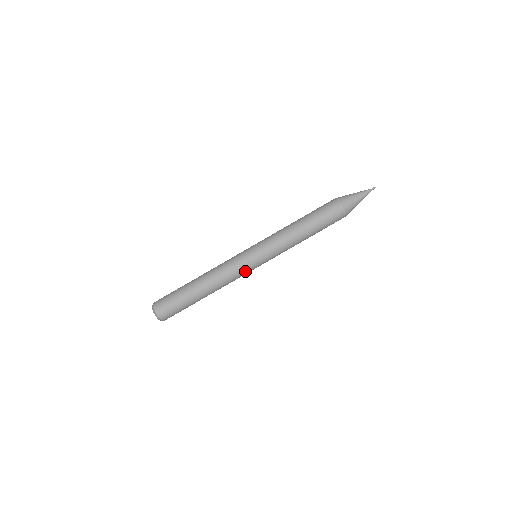
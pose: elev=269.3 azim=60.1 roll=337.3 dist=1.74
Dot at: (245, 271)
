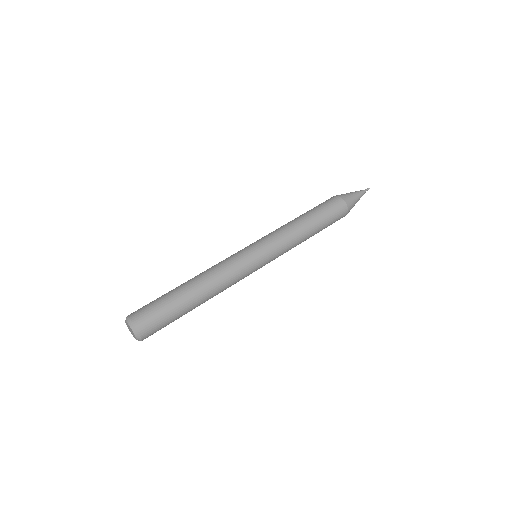
Dot at: (247, 272)
